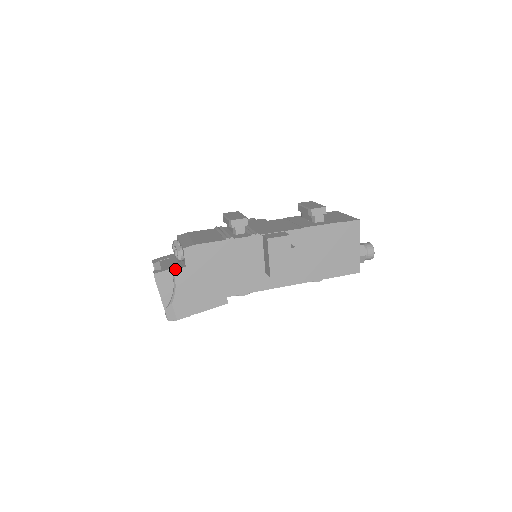
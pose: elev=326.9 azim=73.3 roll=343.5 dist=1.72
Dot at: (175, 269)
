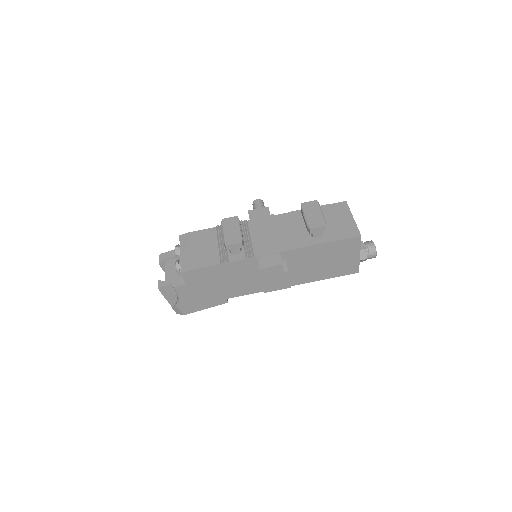
Dot at: (176, 286)
